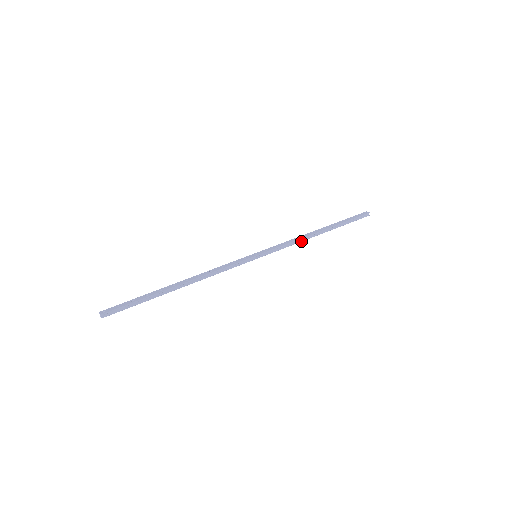
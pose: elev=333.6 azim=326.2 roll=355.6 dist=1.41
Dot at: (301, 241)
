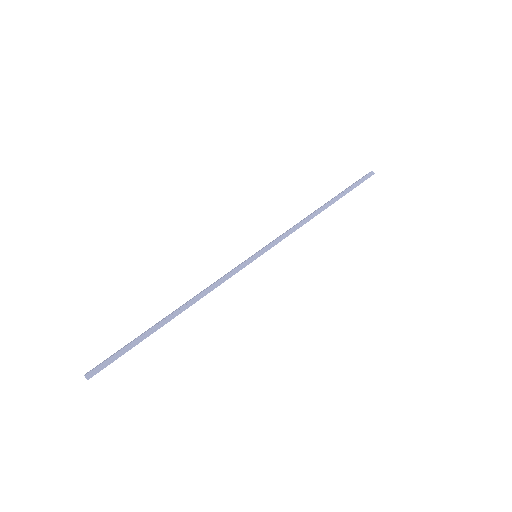
Dot at: occluded
